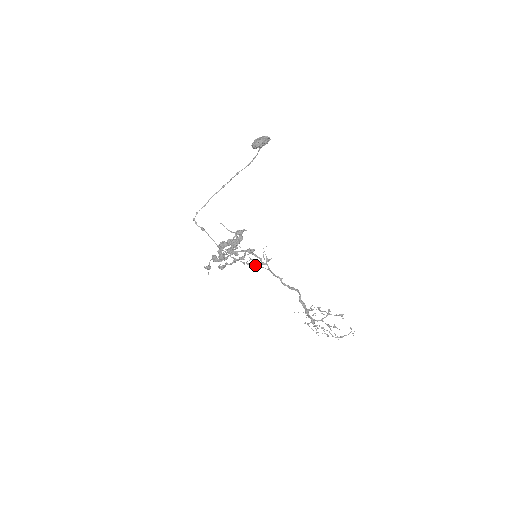
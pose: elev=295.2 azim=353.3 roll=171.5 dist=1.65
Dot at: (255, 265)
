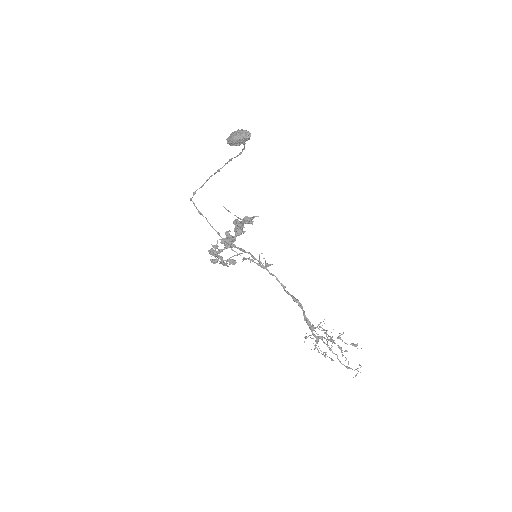
Dot at: (257, 263)
